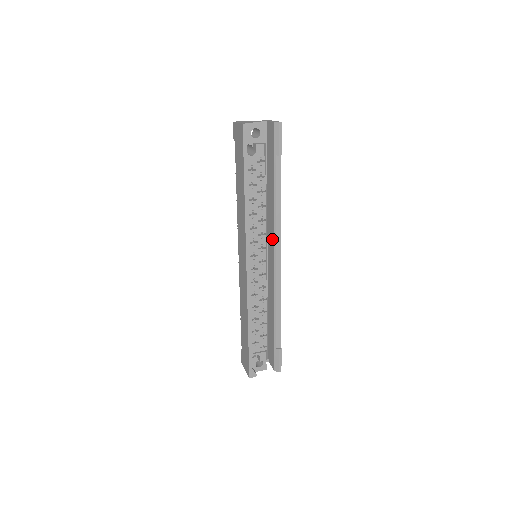
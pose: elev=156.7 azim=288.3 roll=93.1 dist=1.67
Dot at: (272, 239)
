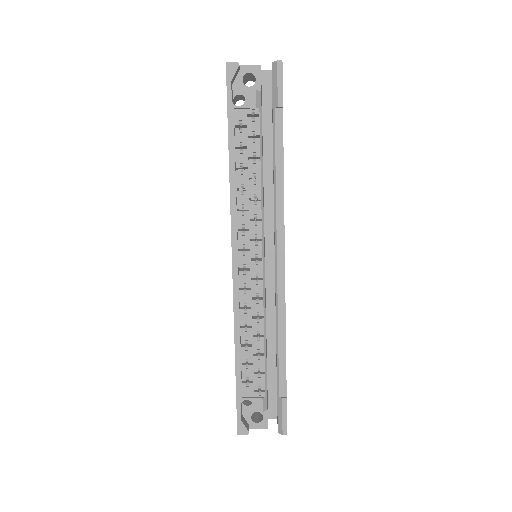
Dot at: (274, 230)
